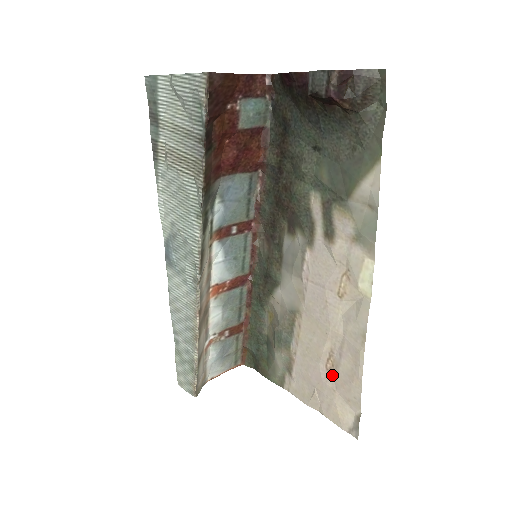
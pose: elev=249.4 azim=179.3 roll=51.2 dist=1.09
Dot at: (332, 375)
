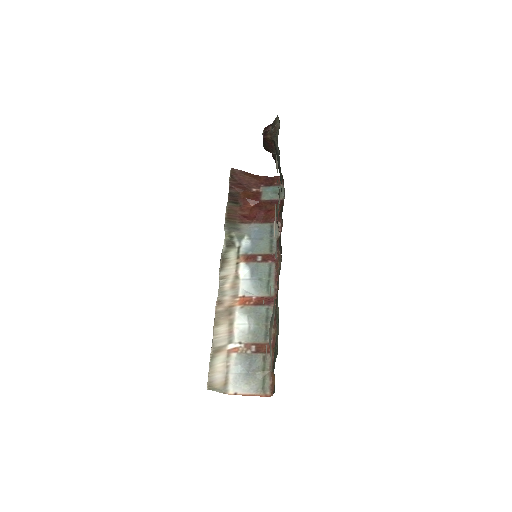
Dot at: occluded
